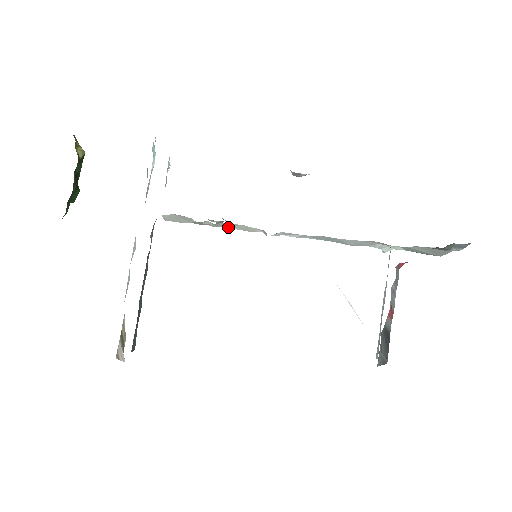
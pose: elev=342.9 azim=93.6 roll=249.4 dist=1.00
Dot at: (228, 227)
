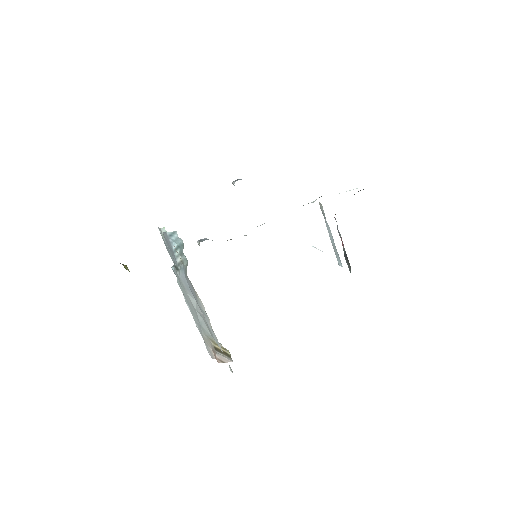
Dot at: occluded
